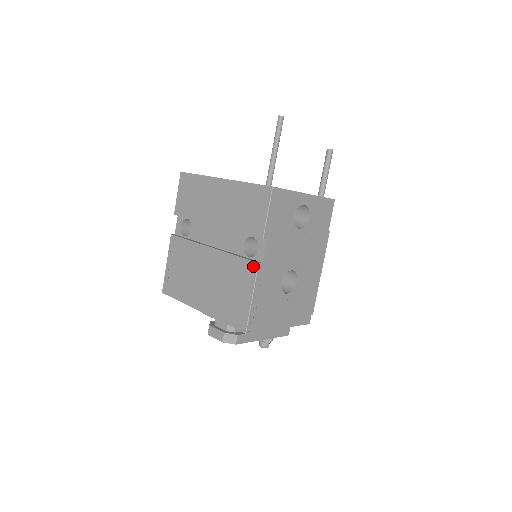
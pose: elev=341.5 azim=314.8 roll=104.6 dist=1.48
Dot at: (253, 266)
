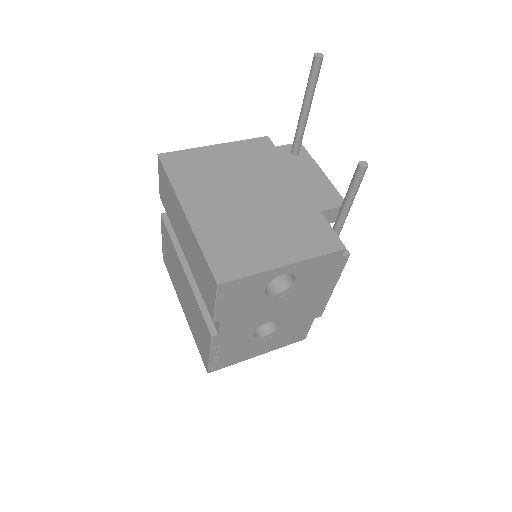
Dot at: (208, 333)
